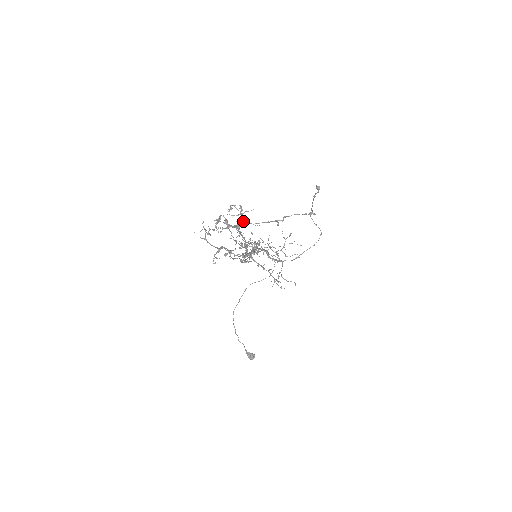
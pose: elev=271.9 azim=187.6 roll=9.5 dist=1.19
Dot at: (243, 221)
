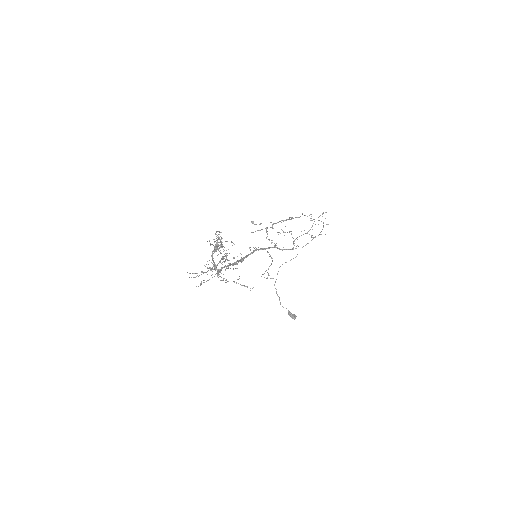
Dot at: (227, 241)
